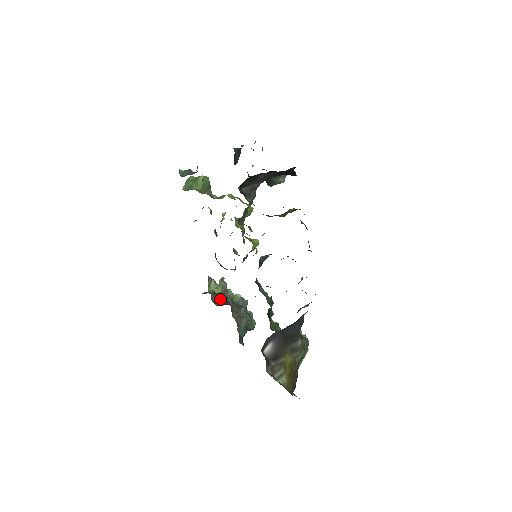
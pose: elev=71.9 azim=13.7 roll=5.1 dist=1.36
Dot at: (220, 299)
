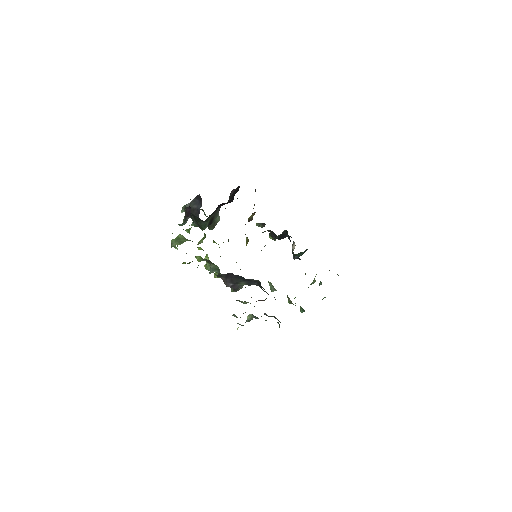
Dot at: occluded
